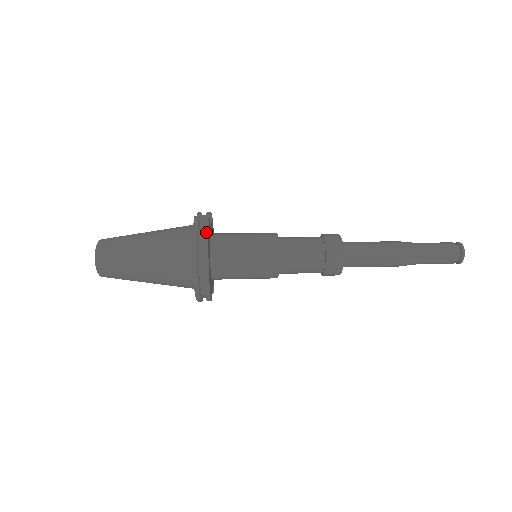
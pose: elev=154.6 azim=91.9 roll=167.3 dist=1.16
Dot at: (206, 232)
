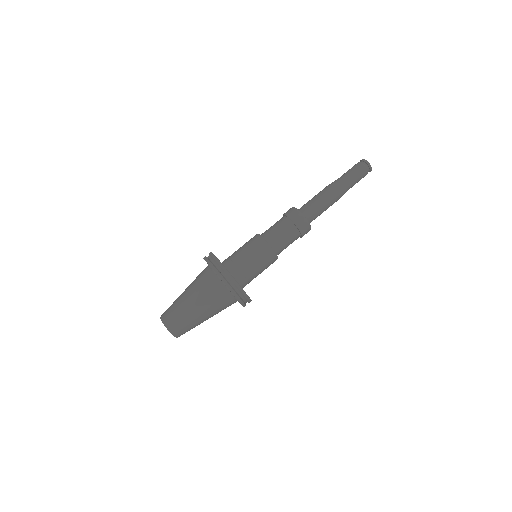
Dot at: (219, 263)
